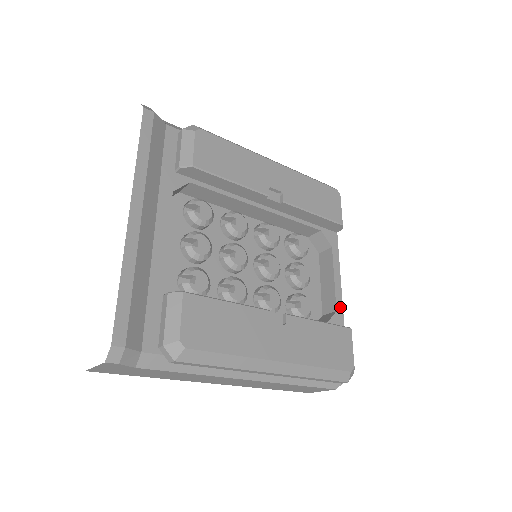
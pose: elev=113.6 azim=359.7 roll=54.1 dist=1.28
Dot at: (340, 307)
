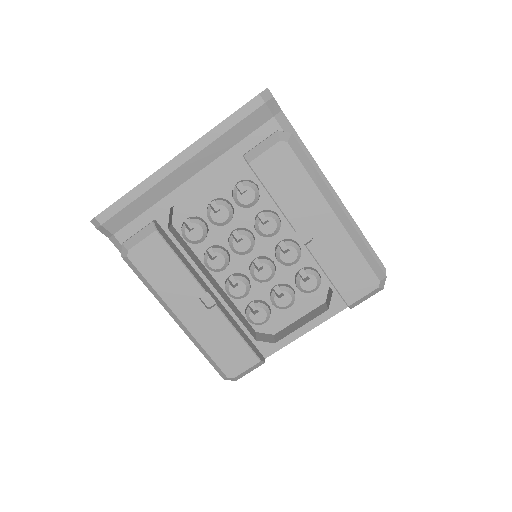
Dot at: (282, 344)
